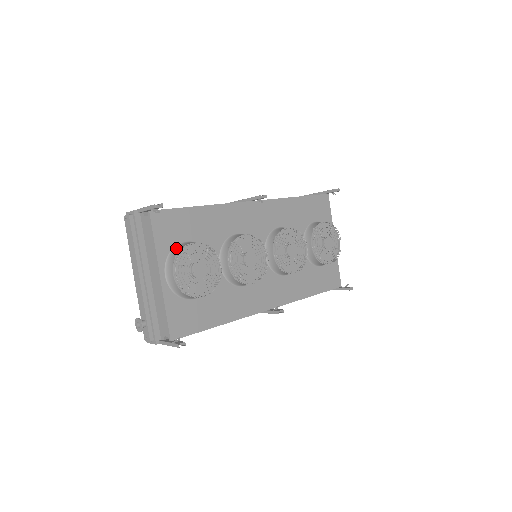
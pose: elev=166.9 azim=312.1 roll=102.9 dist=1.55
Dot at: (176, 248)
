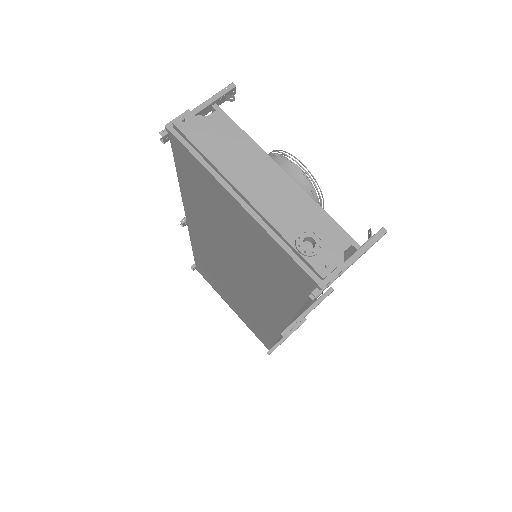
Dot at: occluded
